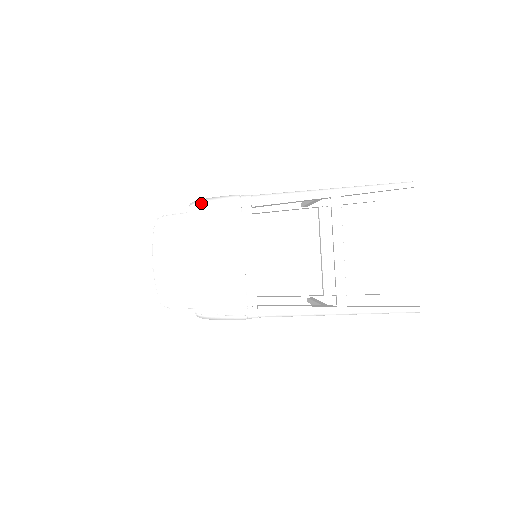
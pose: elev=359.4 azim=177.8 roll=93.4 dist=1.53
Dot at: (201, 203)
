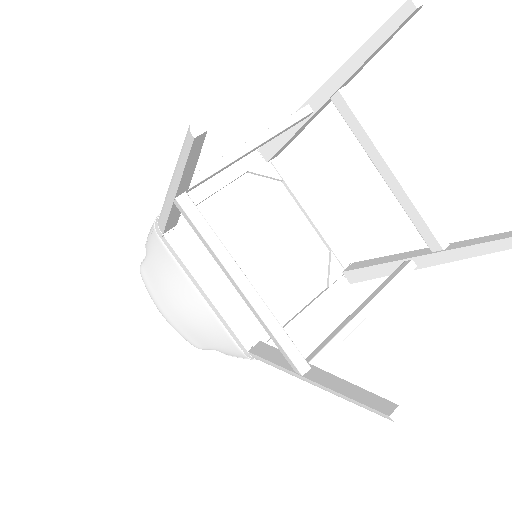
Dot at: (146, 241)
